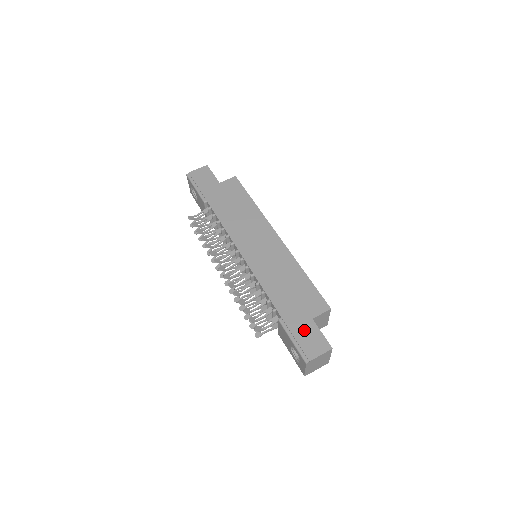
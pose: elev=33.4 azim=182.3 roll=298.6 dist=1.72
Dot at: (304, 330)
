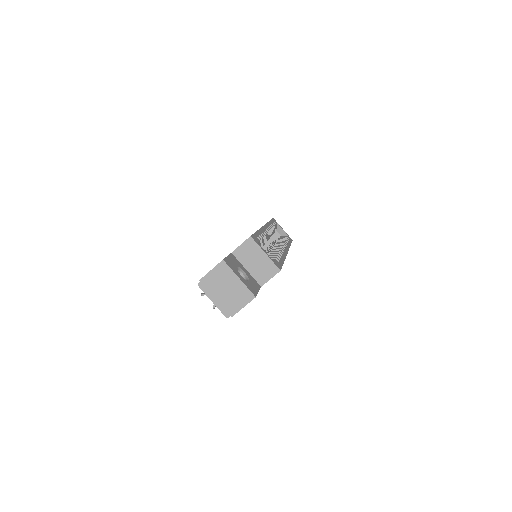
Dot at: occluded
